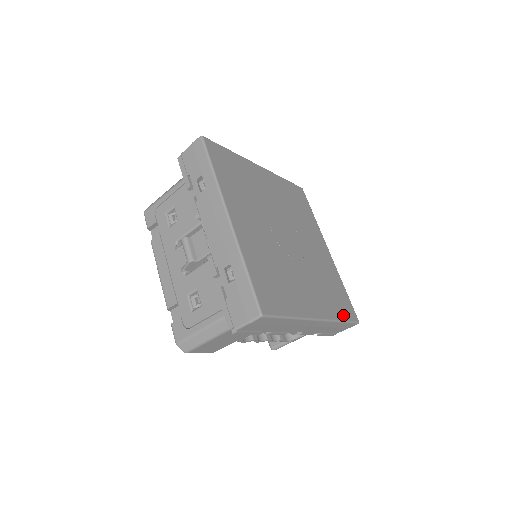
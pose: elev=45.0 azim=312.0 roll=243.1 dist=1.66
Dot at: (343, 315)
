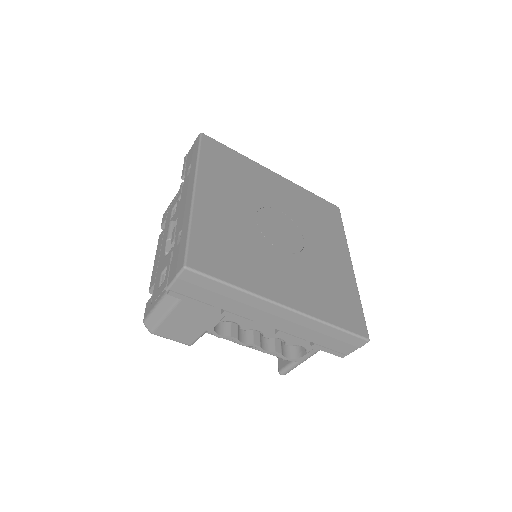
Dot at: (339, 321)
